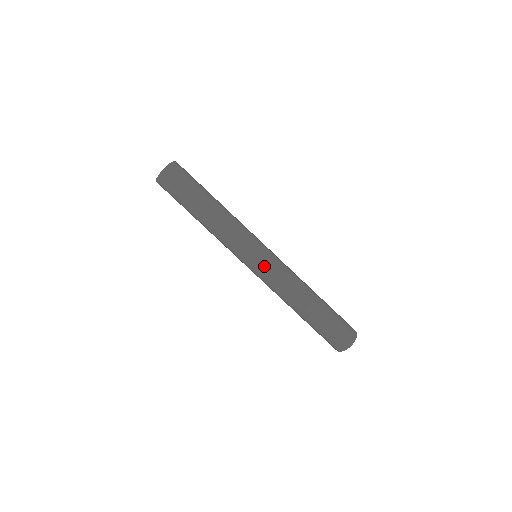
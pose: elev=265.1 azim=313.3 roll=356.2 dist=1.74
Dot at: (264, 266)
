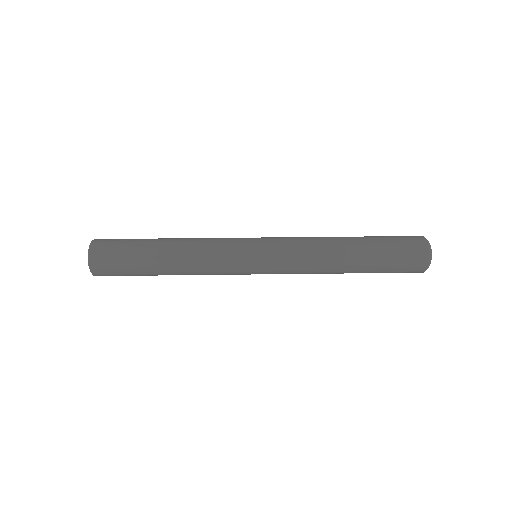
Dot at: (271, 238)
